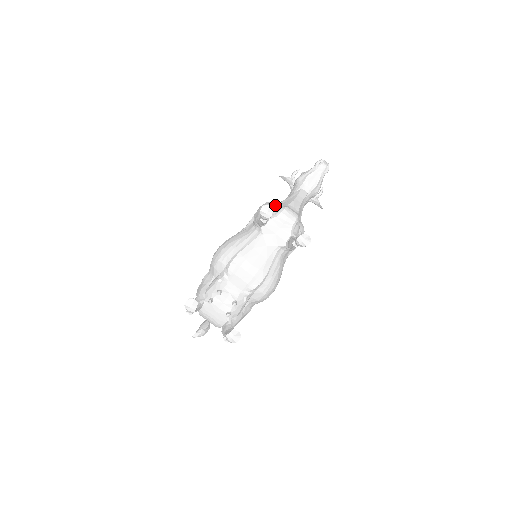
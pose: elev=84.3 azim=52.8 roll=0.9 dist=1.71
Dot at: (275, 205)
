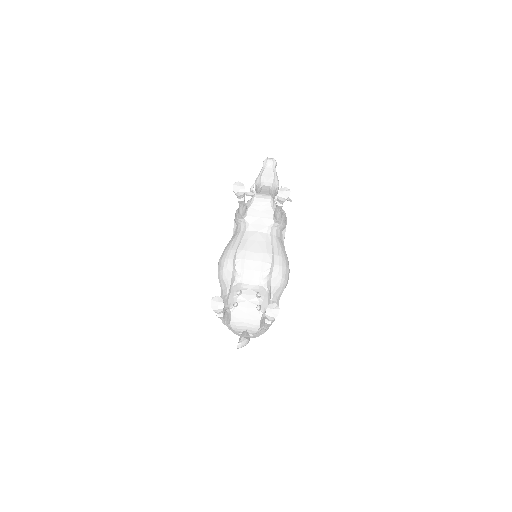
Dot at: occluded
